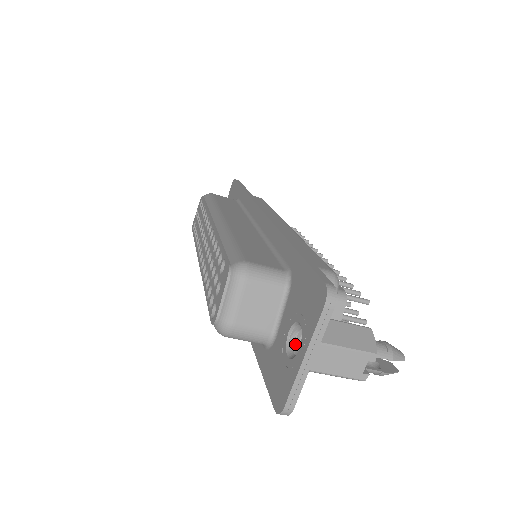
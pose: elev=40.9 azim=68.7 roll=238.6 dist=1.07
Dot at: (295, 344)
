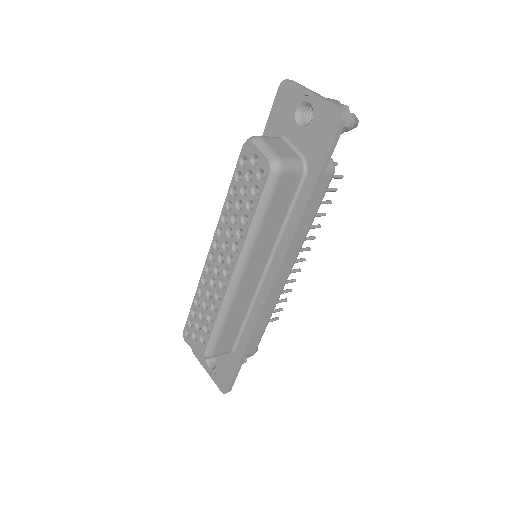
Dot at: occluded
